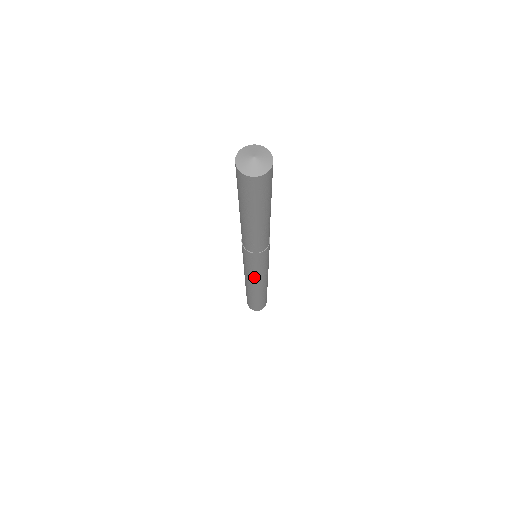
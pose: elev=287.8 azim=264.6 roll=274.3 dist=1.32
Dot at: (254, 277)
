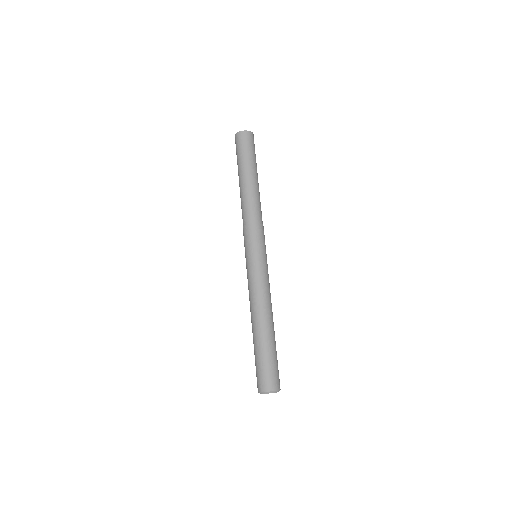
Dot at: (256, 276)
